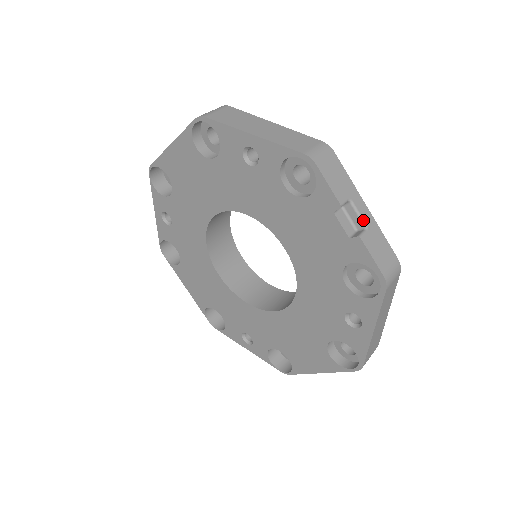
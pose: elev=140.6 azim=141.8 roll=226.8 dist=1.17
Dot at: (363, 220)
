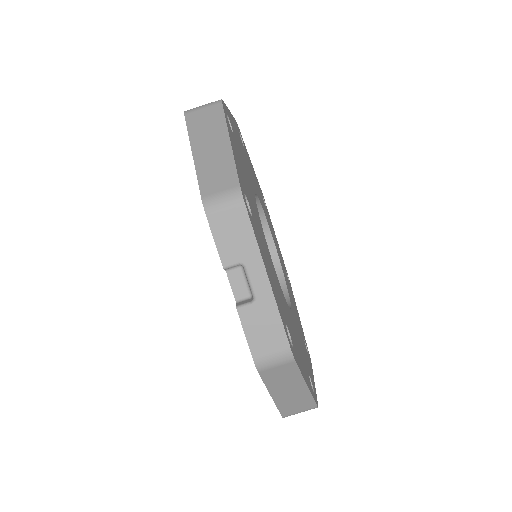
Dot at: (253, 291)
